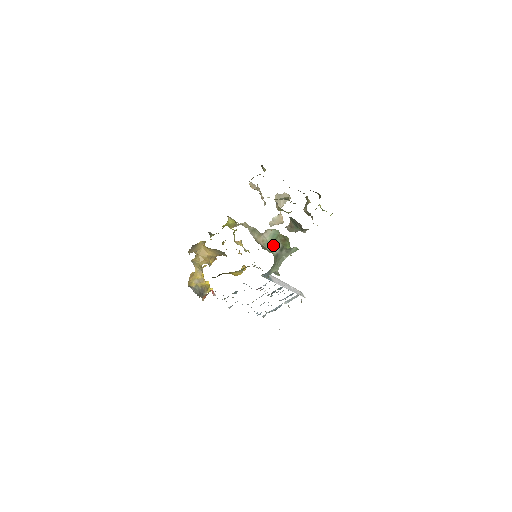
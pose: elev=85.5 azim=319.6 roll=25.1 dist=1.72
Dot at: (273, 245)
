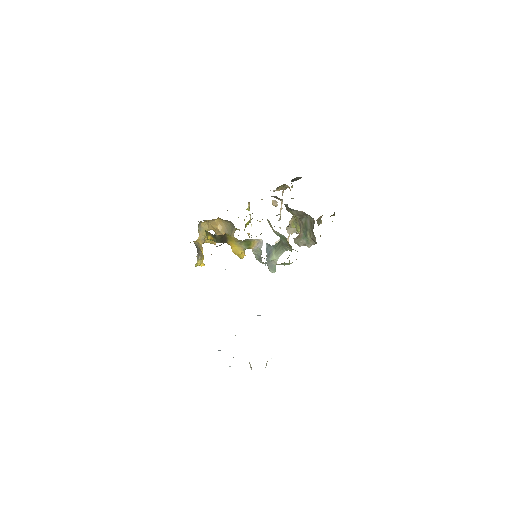
Dot at: (281, 237)
